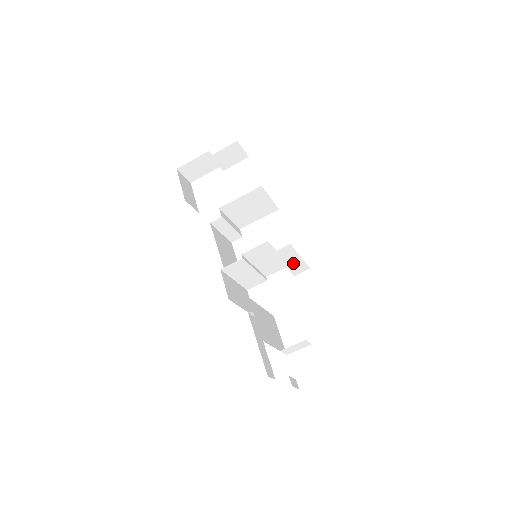
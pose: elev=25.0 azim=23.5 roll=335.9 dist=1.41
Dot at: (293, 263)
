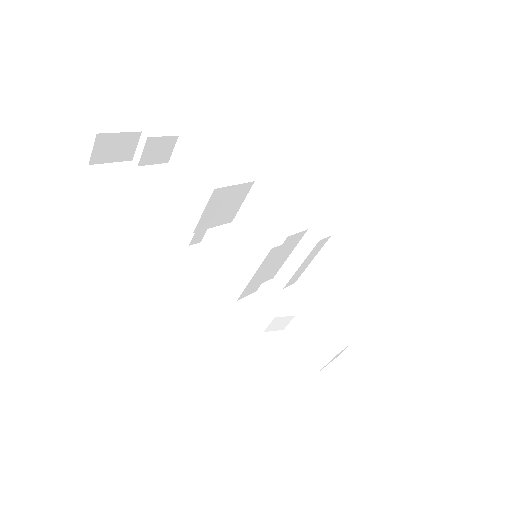
Dot at: (302, 267)
